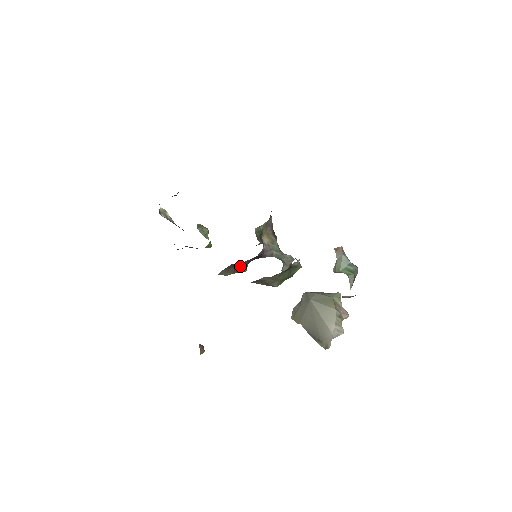
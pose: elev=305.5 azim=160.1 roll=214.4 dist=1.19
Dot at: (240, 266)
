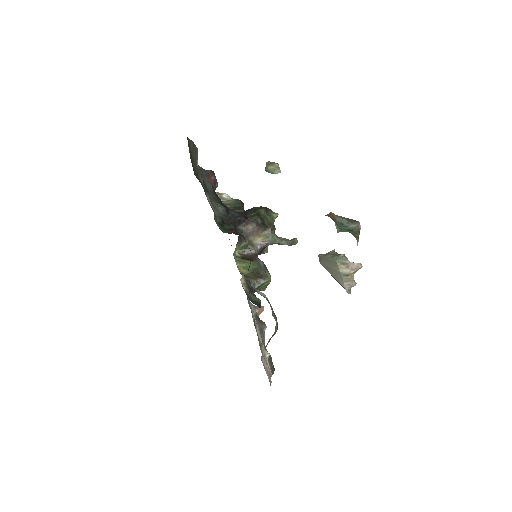
Dot at: occluded
